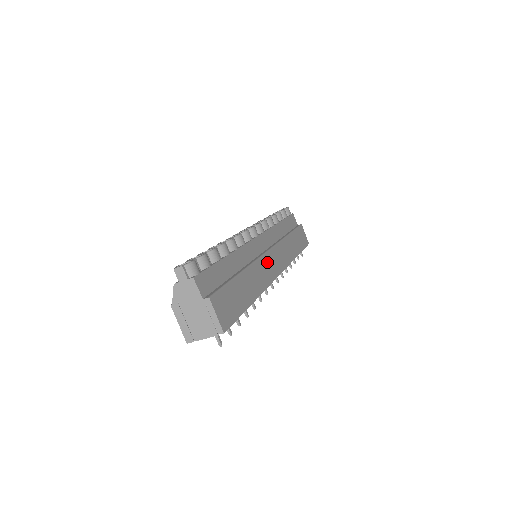
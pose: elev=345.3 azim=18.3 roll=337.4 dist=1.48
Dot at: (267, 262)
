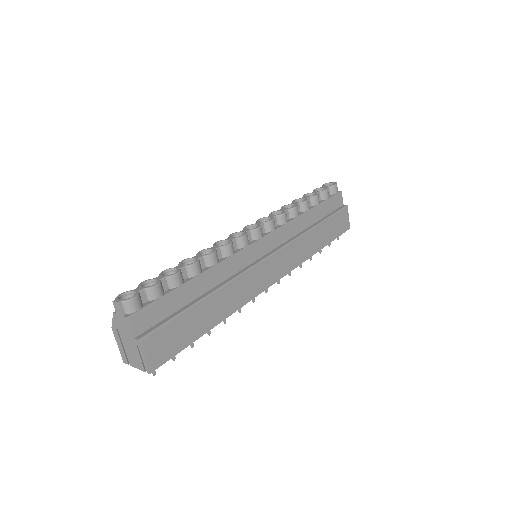
Dot at: (258, 273)
